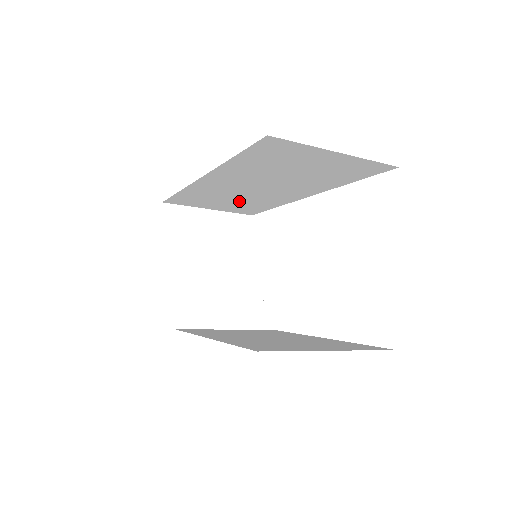
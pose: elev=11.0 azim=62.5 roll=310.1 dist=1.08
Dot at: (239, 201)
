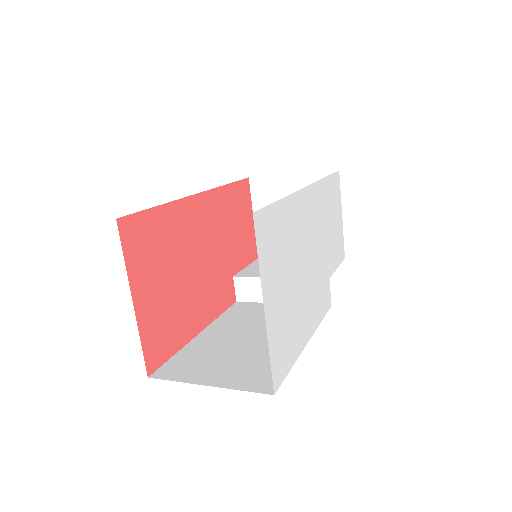
Dot at: occluded
